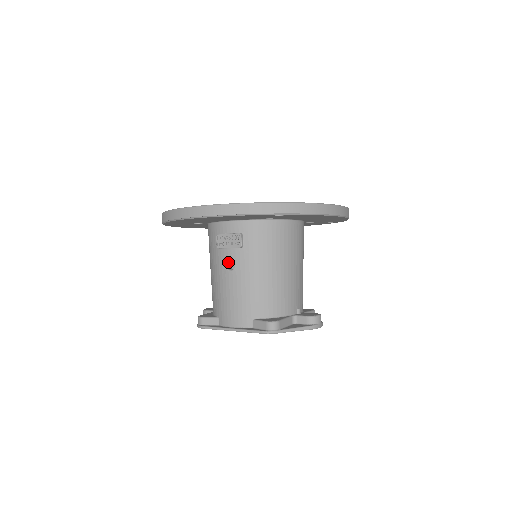
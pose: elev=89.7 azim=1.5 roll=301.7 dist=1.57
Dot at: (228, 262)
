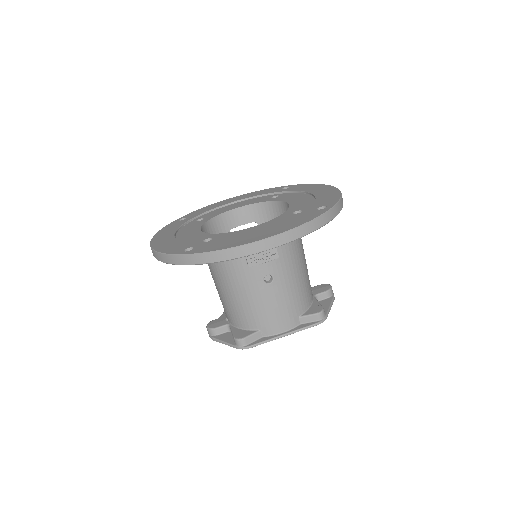
Dot at: occluded
